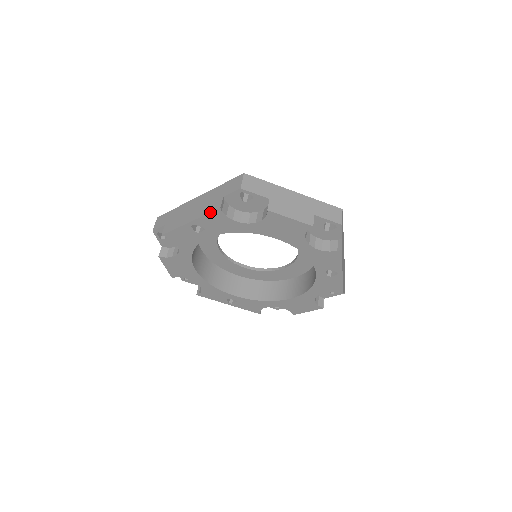
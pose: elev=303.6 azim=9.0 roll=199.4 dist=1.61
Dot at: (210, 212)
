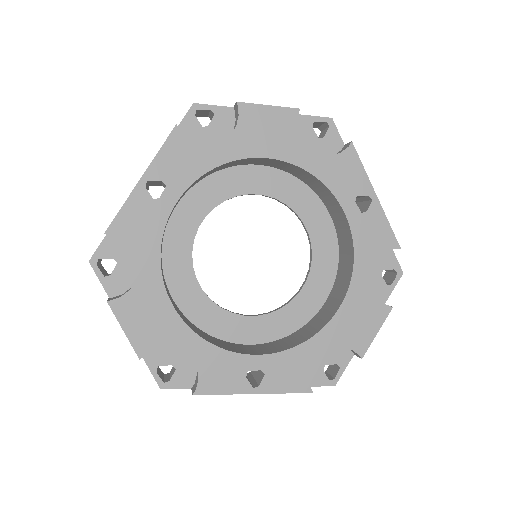
Dot at: occluded
